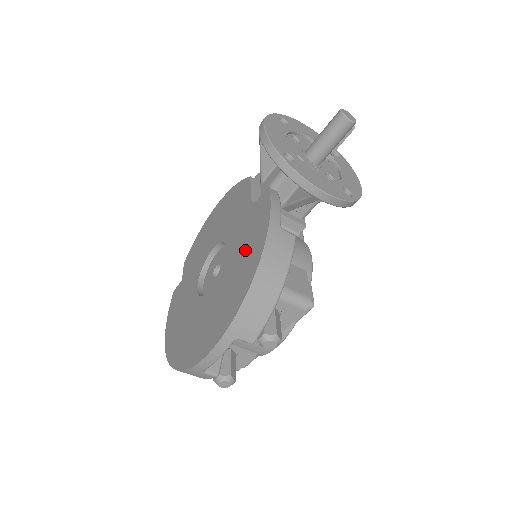
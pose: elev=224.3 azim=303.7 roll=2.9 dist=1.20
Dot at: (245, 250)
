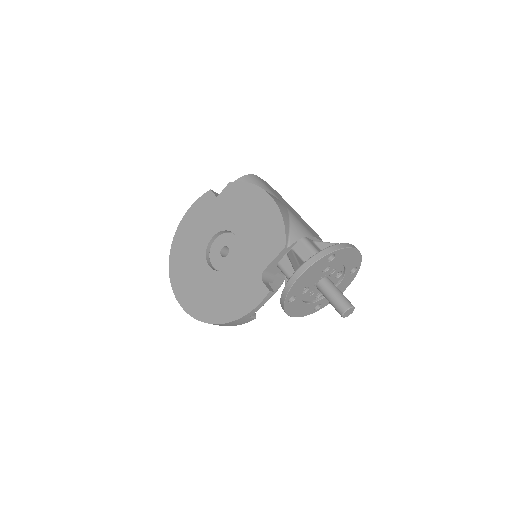
Dot at: (230, 297)
